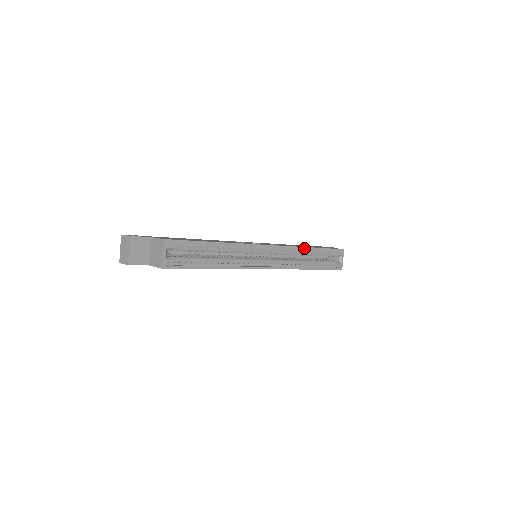
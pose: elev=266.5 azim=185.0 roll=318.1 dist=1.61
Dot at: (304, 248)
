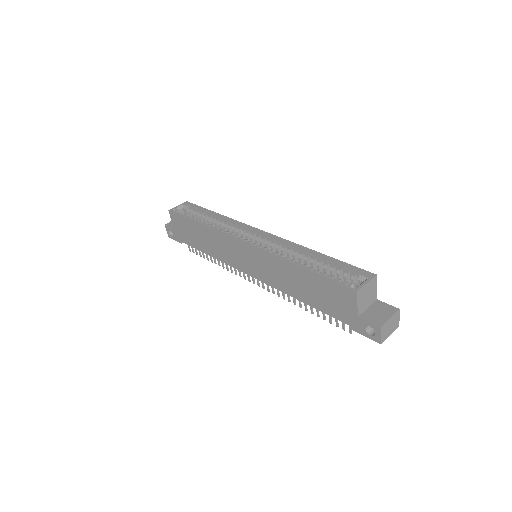
Dot at: (303, 248)
